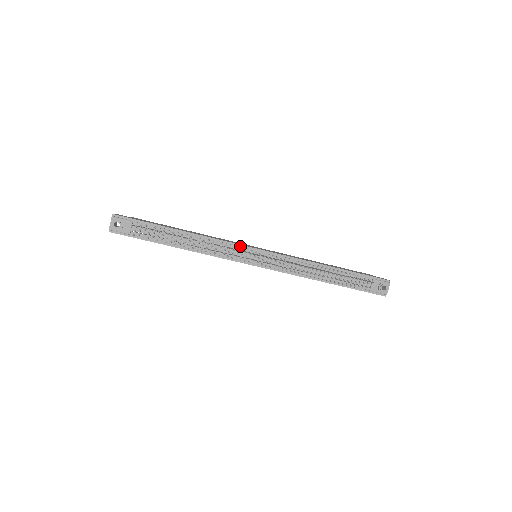
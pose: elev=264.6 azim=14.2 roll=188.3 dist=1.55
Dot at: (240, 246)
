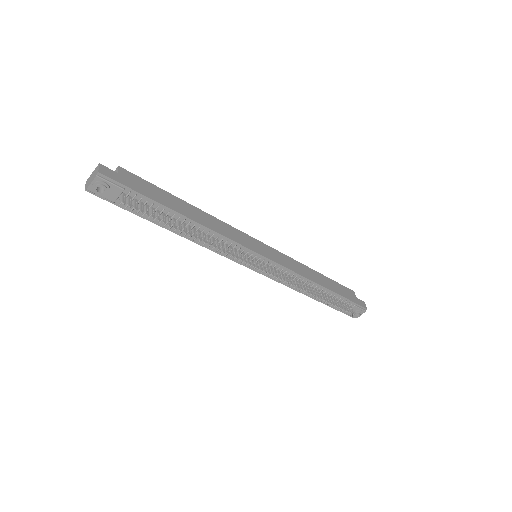
Dot at: (245, 249)
